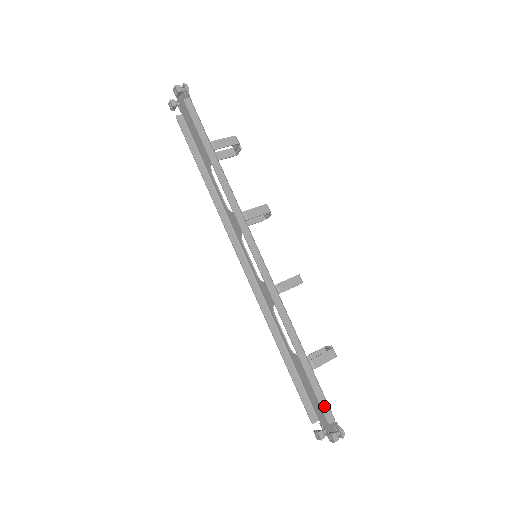
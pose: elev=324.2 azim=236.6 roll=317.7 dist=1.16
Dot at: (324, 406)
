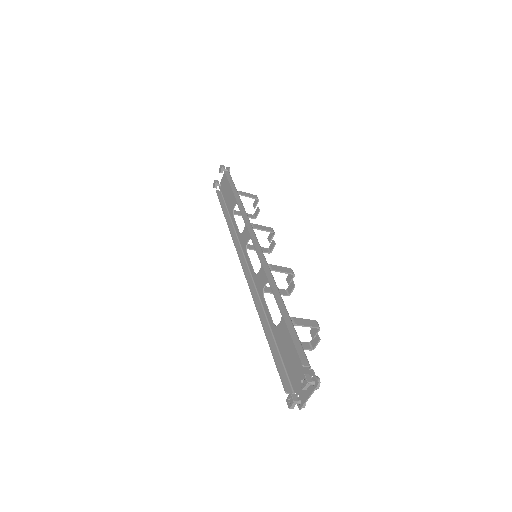
Dot at: (300, 350)
